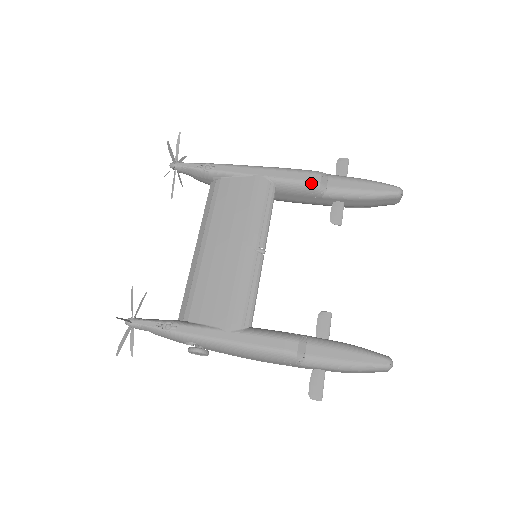
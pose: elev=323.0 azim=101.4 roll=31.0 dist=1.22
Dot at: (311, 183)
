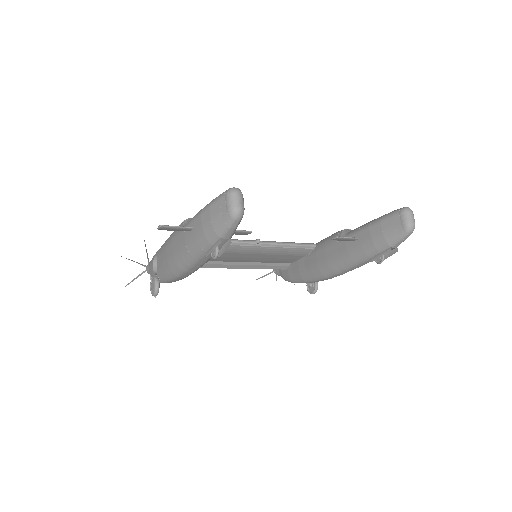
Dot at: (339, 231)
